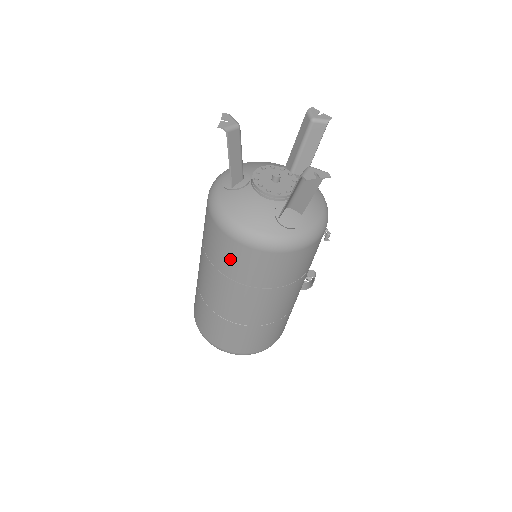
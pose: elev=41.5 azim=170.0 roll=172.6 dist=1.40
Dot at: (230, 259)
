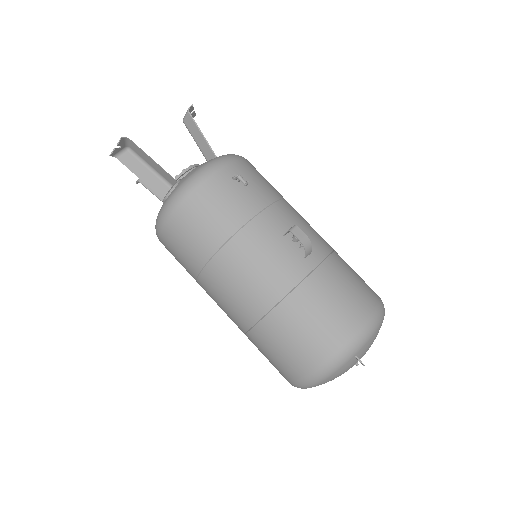
Dot at: occluded
